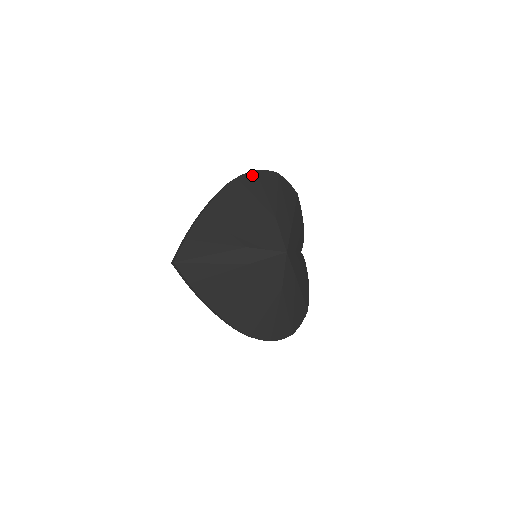
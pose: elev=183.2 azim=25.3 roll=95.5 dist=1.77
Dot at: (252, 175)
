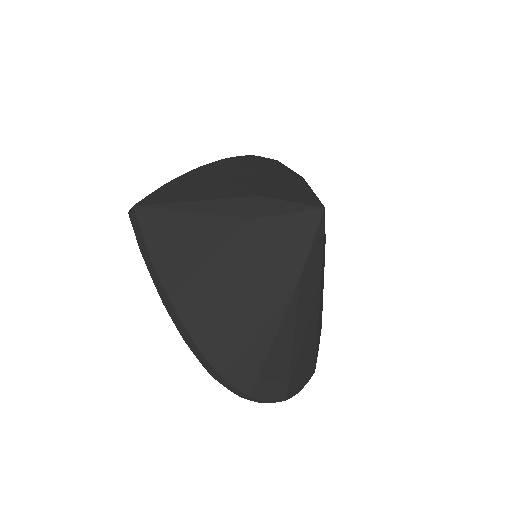
Dot at: (272, 160)
